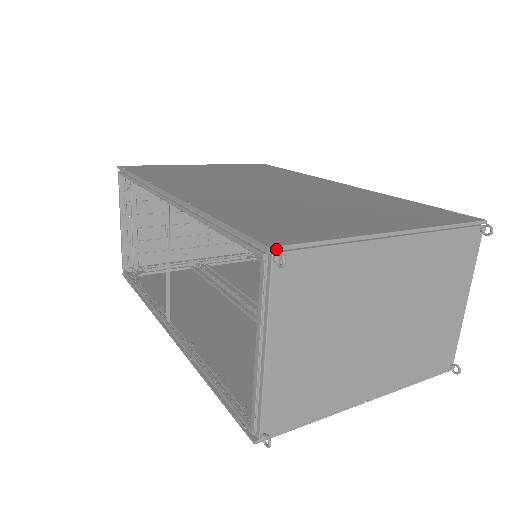
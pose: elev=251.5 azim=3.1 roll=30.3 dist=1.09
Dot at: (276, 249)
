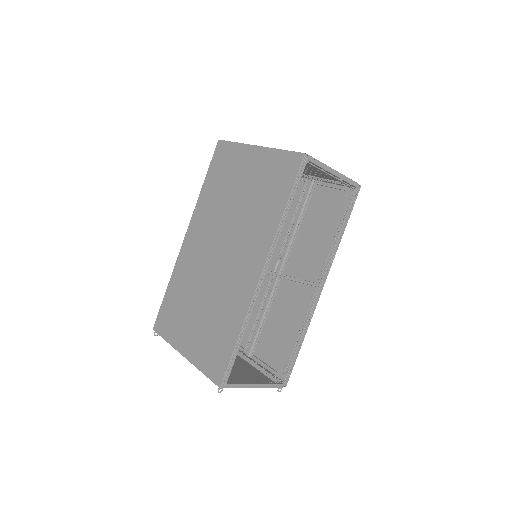
Dot at: (155, 331)
